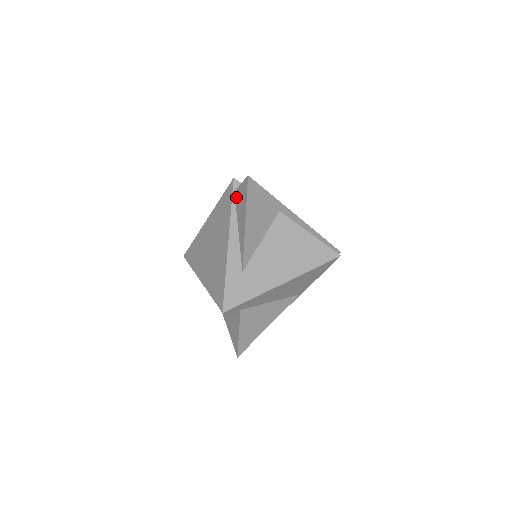
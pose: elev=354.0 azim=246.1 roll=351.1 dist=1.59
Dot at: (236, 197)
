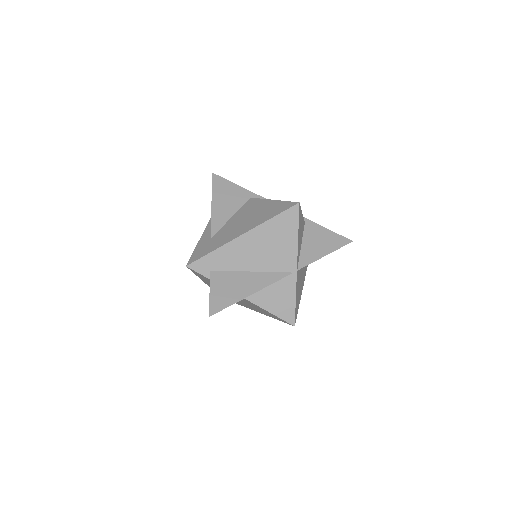
Dot at: occluded
